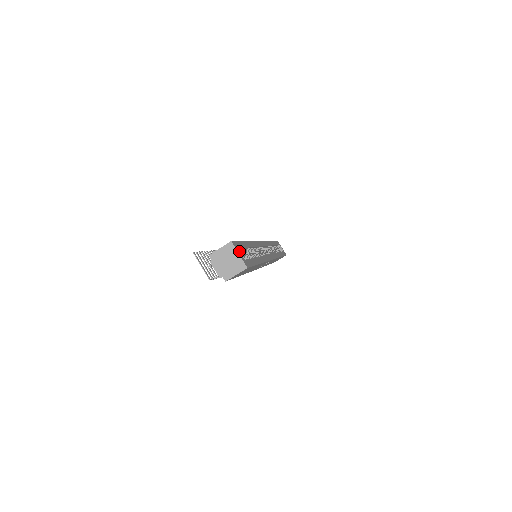
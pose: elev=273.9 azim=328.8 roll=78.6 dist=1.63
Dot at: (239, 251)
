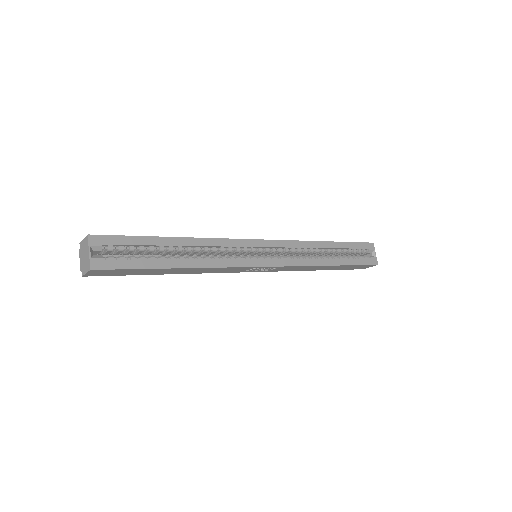
Dot at: (110, 248)
